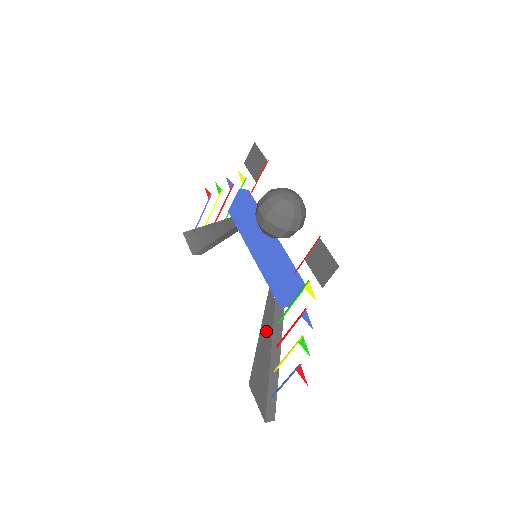
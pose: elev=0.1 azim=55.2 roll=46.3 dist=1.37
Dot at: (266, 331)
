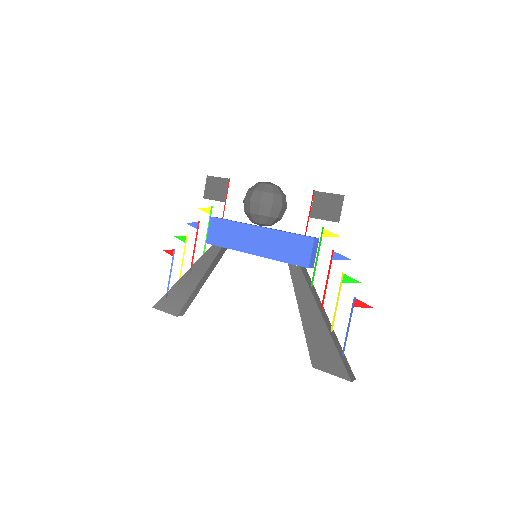
Dot at: (305, 301)
